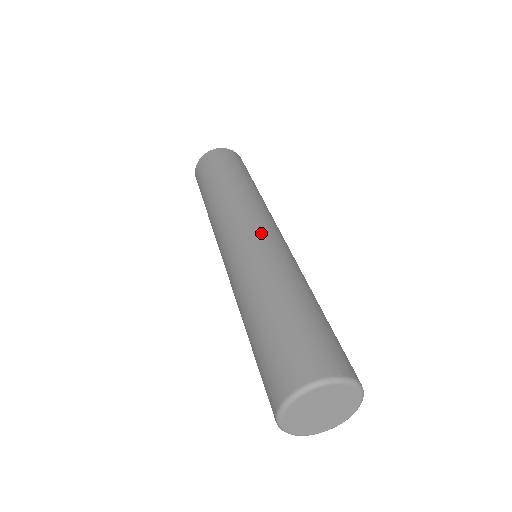
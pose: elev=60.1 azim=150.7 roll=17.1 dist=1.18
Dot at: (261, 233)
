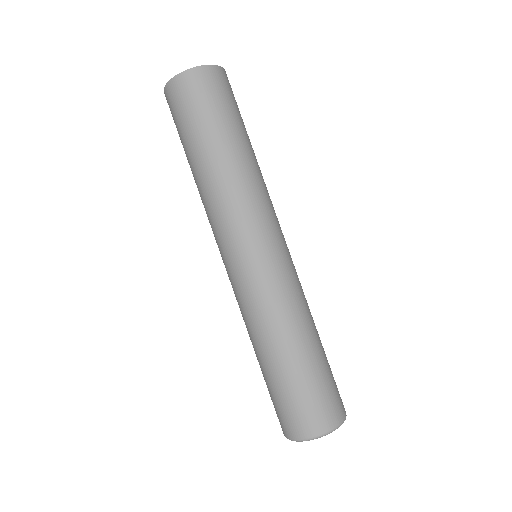
Dot at: (281, 255)
